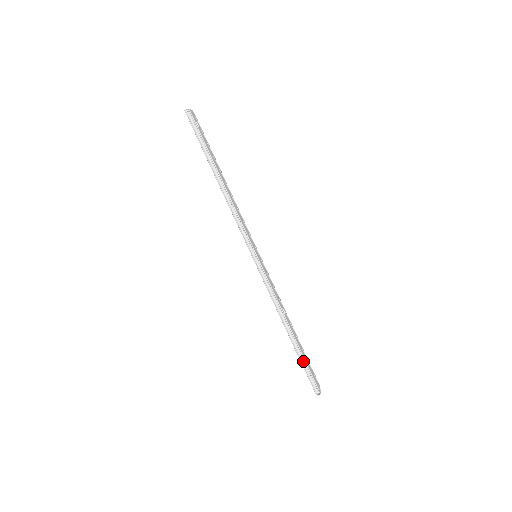
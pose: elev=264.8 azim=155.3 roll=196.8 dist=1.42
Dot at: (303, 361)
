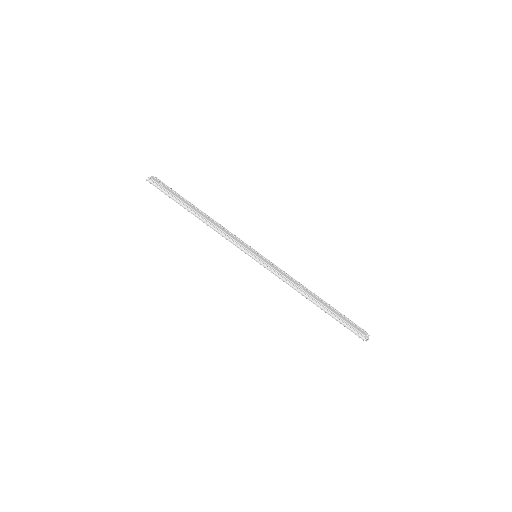
Dot at: (338, 319)
